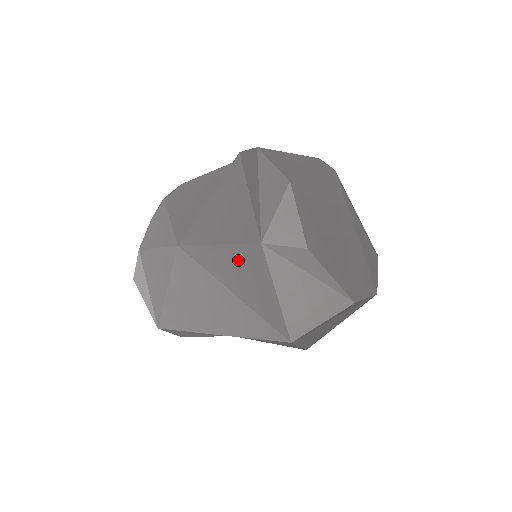
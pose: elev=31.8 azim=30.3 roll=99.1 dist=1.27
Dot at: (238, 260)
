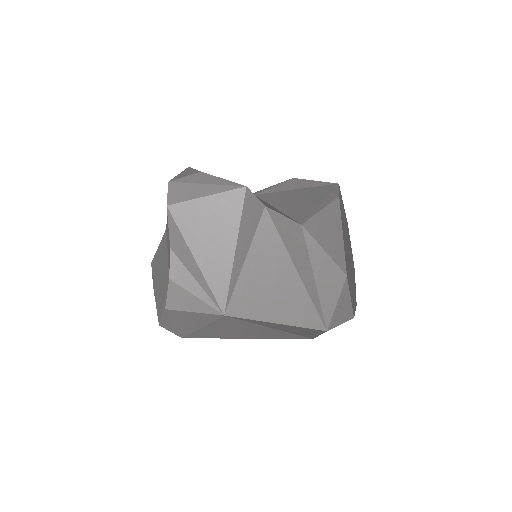
Dot at: (294, 328)
